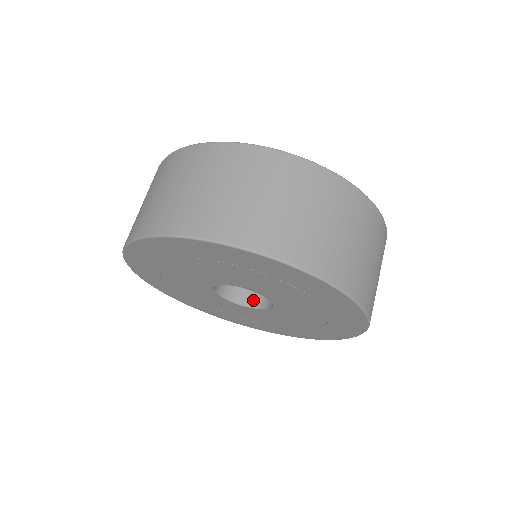
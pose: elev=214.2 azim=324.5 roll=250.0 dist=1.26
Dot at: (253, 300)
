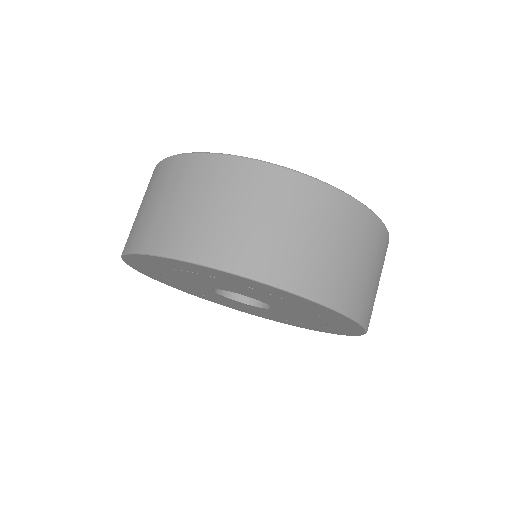
Dot at: occluded
